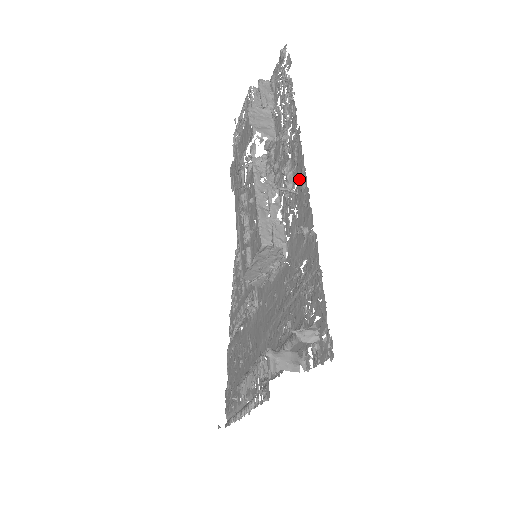
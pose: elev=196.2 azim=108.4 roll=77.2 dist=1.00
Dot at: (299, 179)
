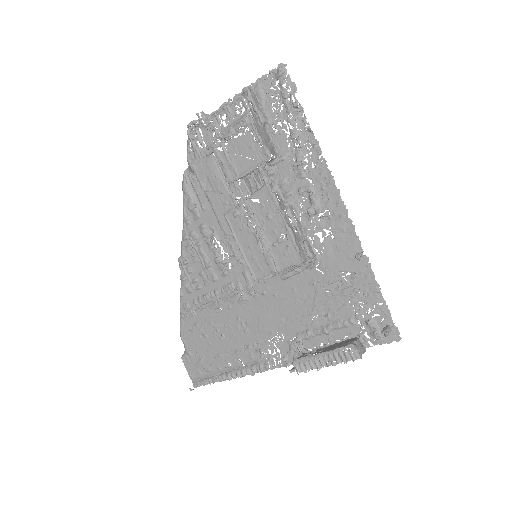
Dot at: (333, 208)
